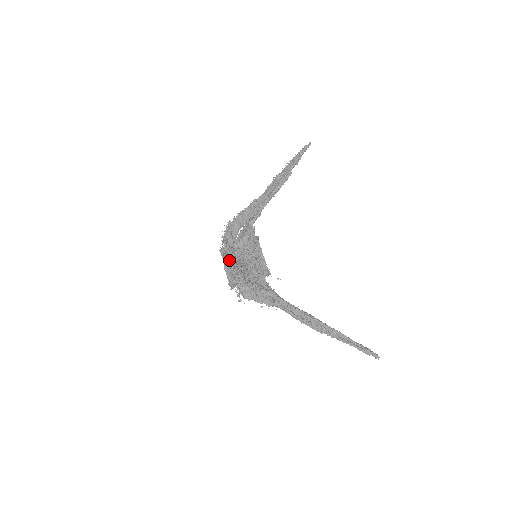
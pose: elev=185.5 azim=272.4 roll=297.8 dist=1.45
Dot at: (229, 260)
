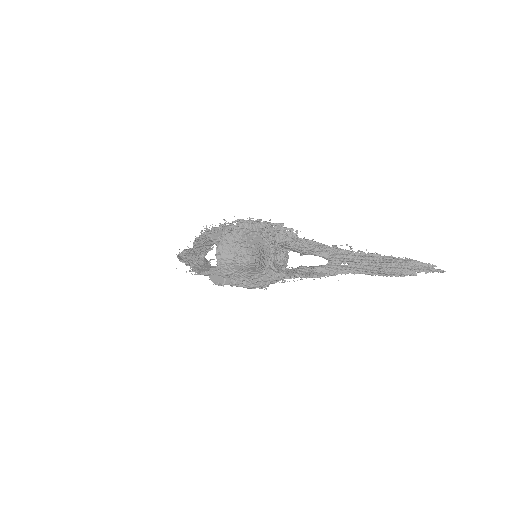
Dot at: (253, 230)
